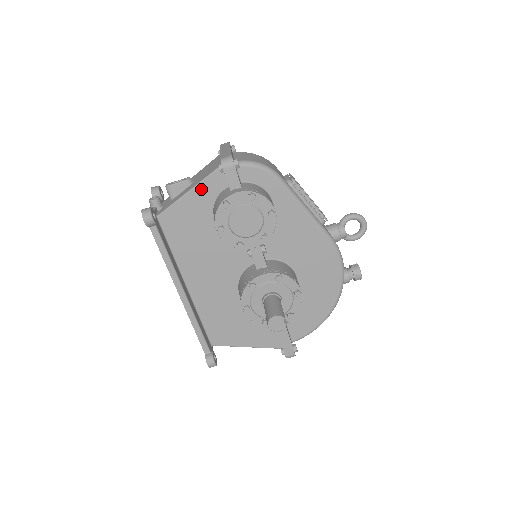
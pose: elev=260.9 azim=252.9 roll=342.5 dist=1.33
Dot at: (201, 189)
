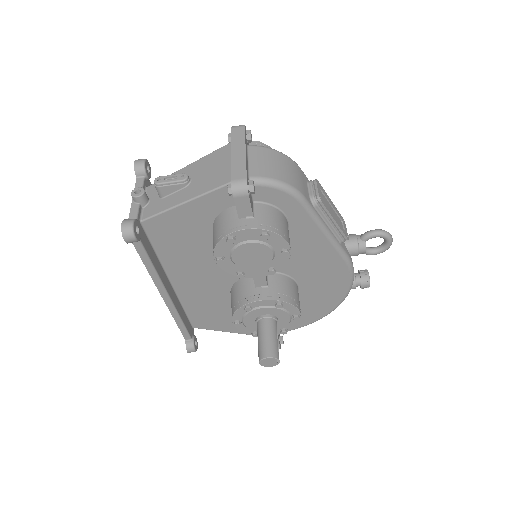
Dot at: (200, 203)
